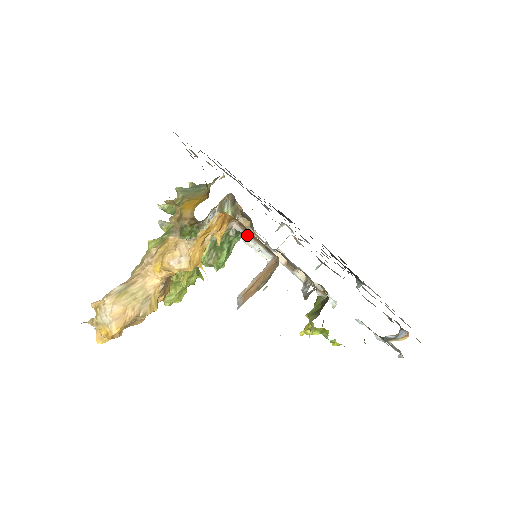
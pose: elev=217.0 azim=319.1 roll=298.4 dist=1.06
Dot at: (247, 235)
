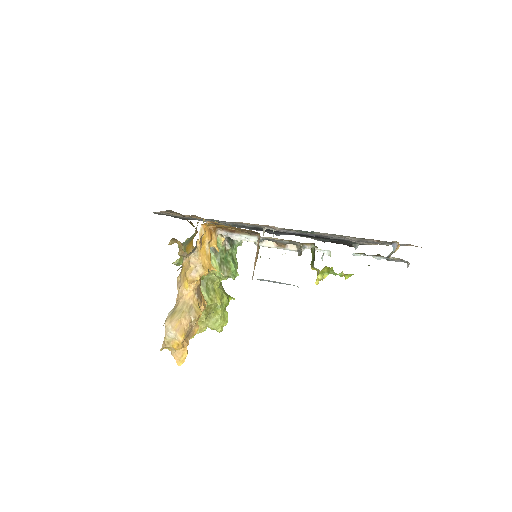
Dot at: (232, 233)
